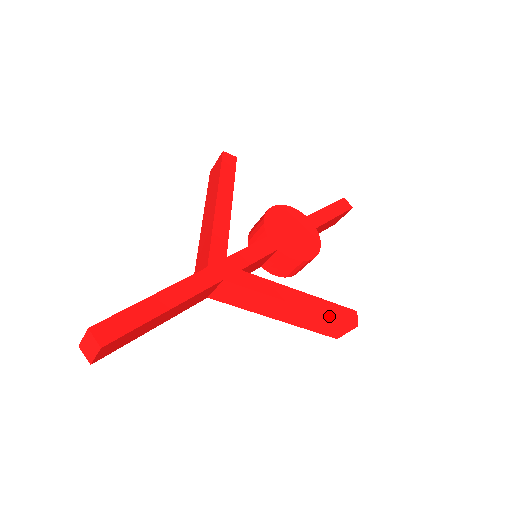
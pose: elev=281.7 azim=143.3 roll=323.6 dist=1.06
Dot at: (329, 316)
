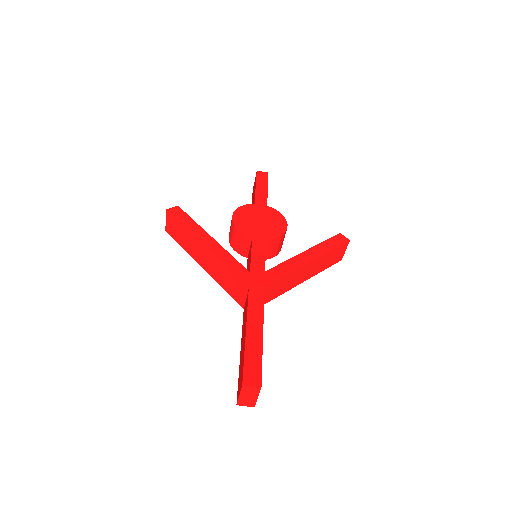
Dot at: (332, 250)
